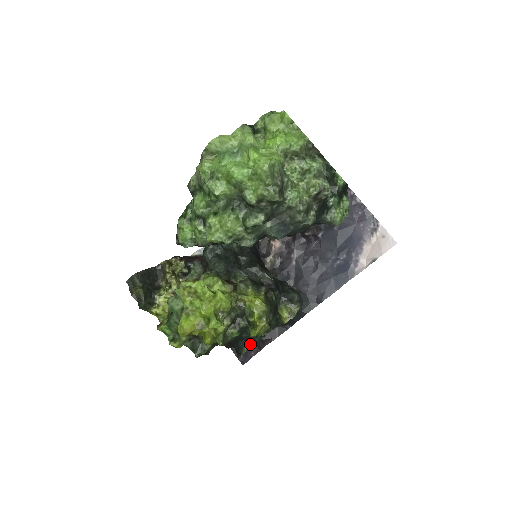
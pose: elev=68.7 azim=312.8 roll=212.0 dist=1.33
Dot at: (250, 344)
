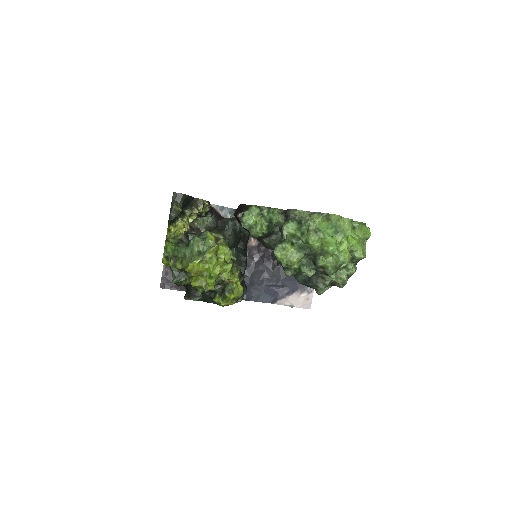
Dot at: (203, 299)
